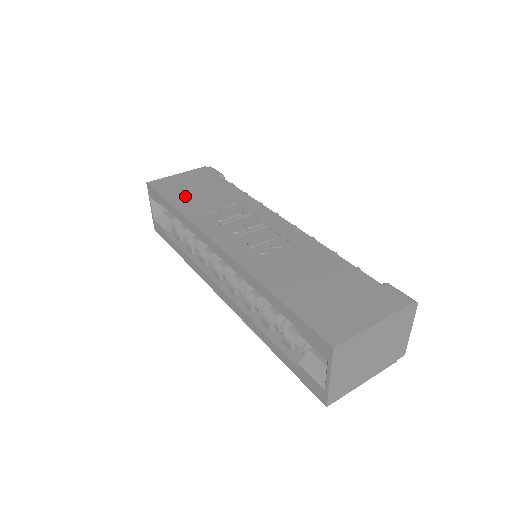
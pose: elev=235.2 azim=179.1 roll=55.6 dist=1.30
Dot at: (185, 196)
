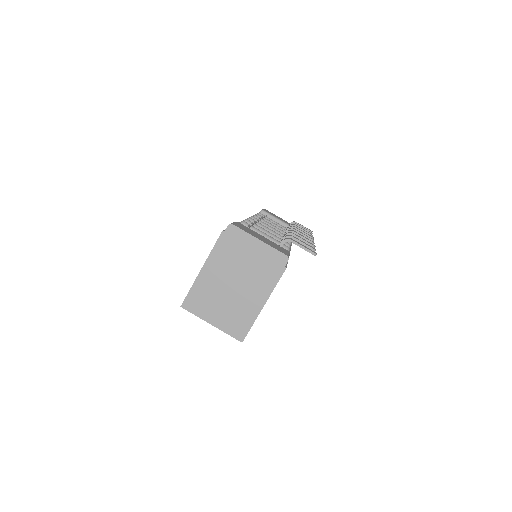
Dot at: occluded
